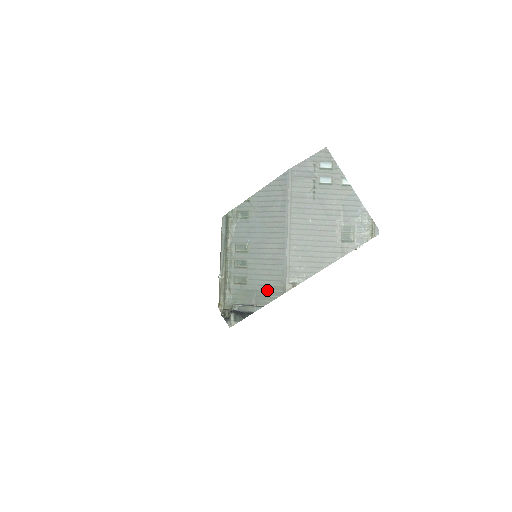
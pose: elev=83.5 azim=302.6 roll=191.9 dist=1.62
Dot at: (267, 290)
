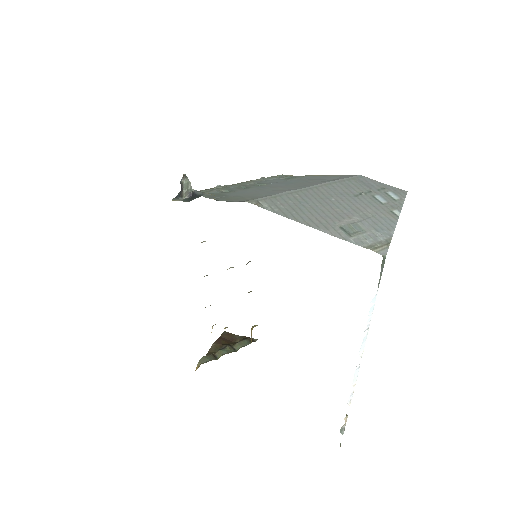
Dot at: (235, 197)
